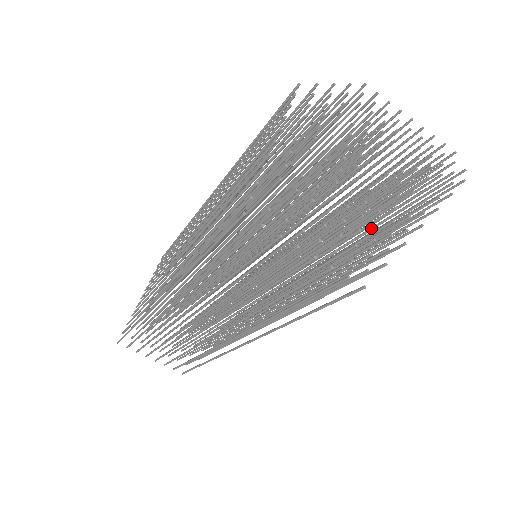
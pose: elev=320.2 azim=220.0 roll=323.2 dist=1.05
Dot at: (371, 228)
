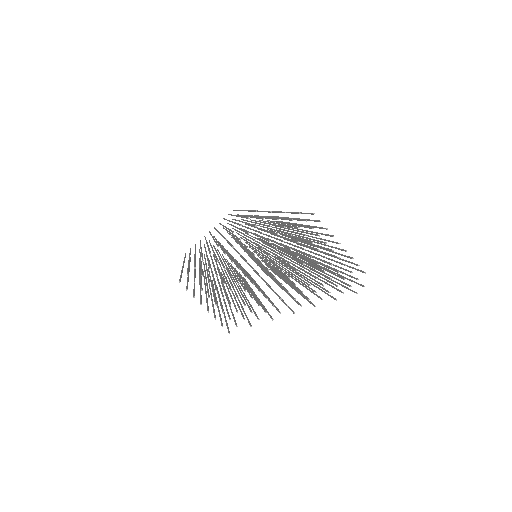
Dot at: (258, 304)
